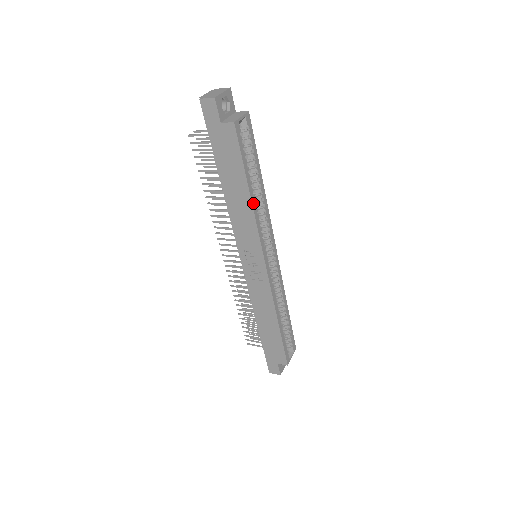
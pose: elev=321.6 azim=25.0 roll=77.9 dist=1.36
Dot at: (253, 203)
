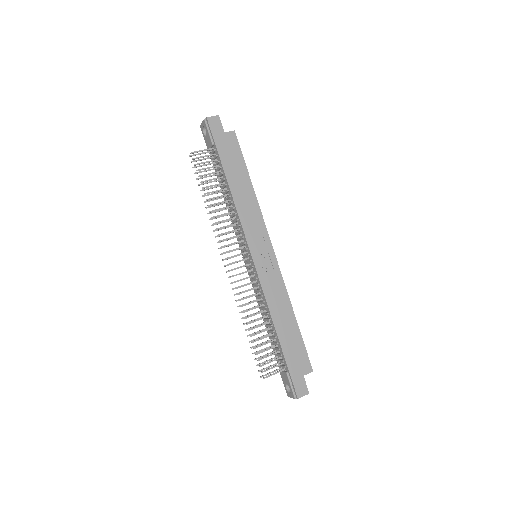
Dot at: (254, 194)
